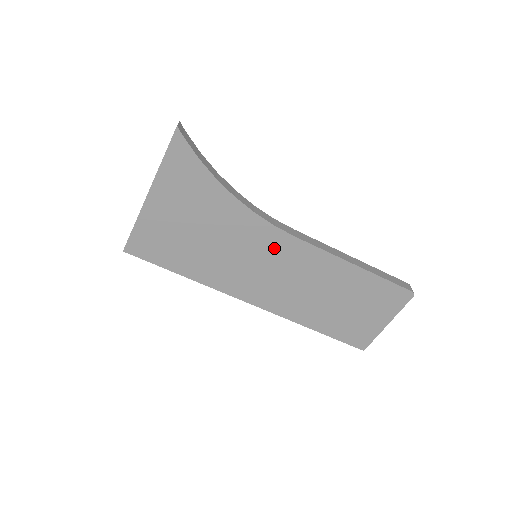
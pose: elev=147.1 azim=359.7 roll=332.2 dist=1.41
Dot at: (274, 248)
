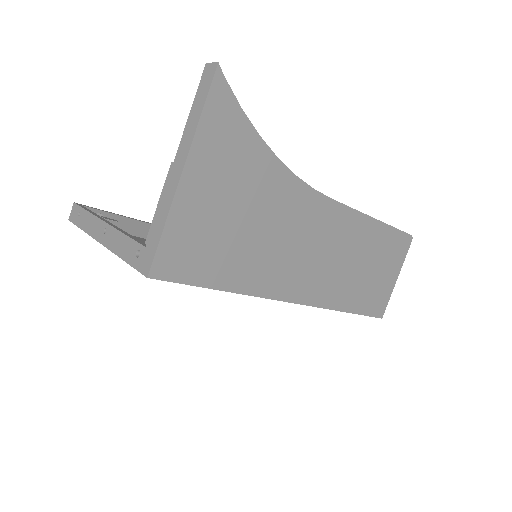
Dot at: (313, 219)
